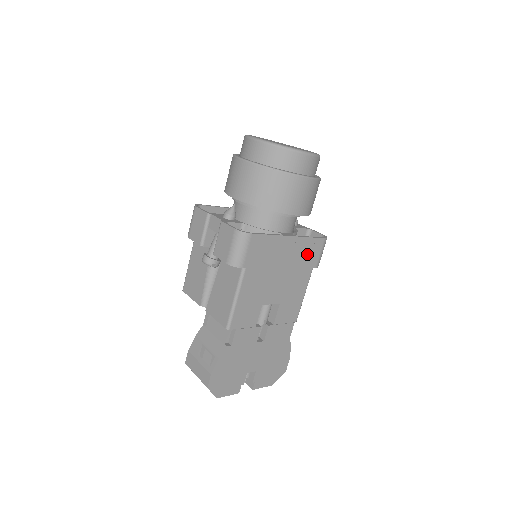
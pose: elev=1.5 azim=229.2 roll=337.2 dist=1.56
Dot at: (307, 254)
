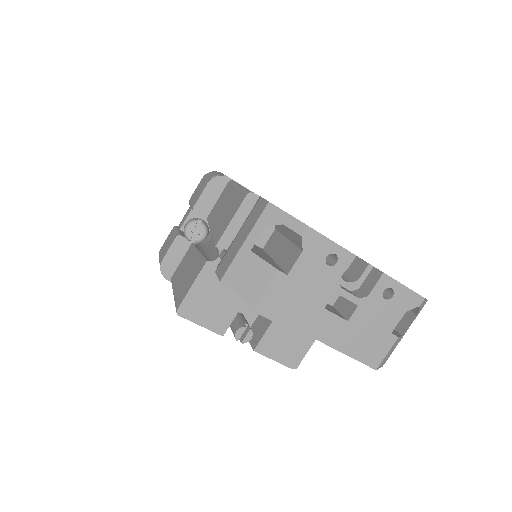
Dot at: occluded
